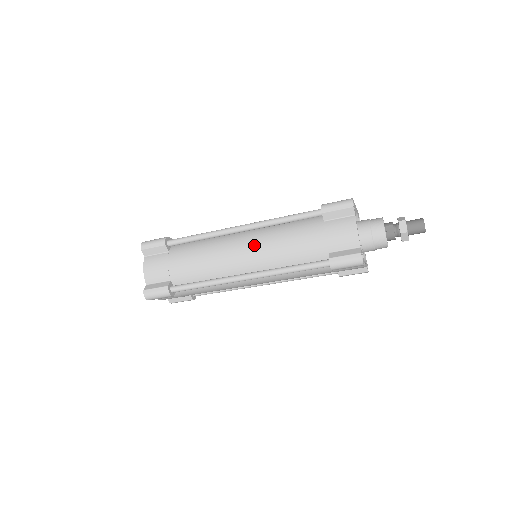
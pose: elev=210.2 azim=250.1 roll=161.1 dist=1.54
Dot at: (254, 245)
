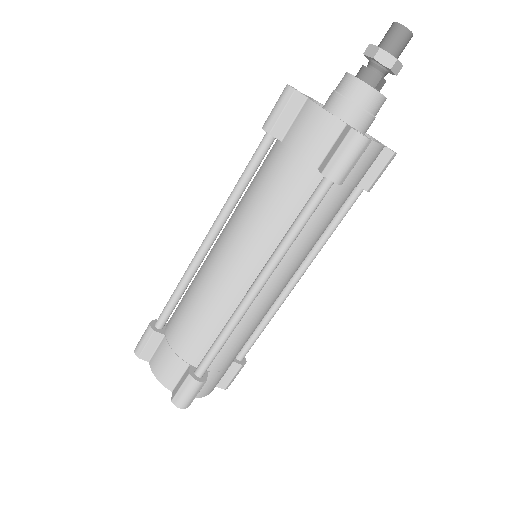
Dot at: occluded
